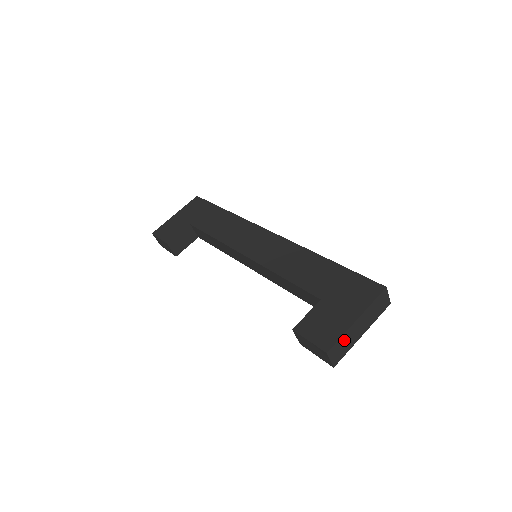
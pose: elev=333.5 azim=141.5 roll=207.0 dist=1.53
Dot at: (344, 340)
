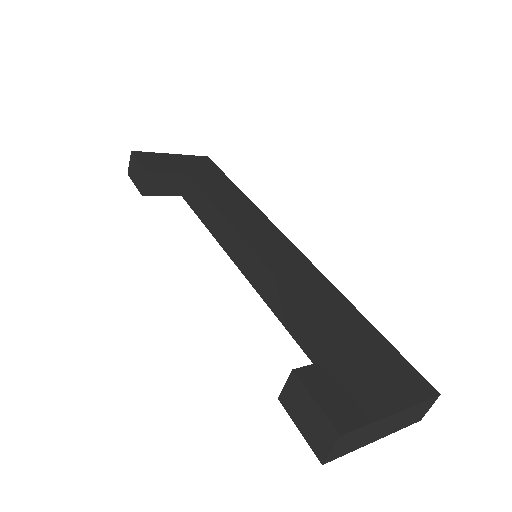
Dot at: (364, 432)
